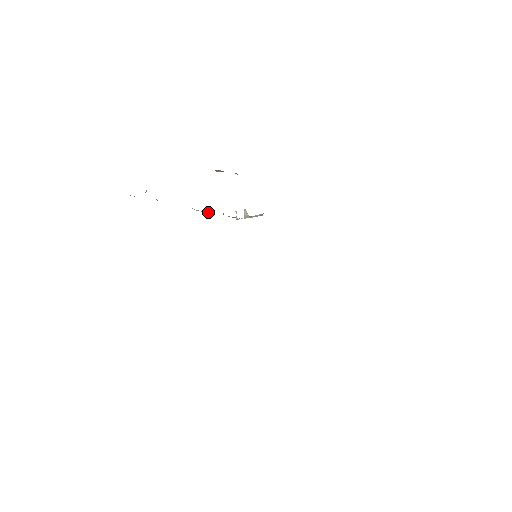
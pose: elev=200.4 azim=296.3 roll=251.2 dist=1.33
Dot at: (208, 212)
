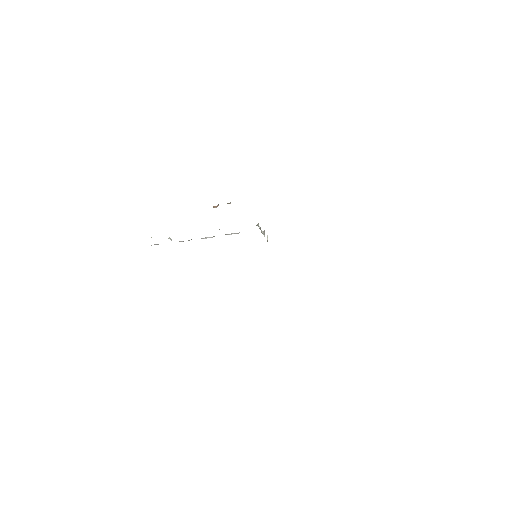
Dot at: (212, 237)
